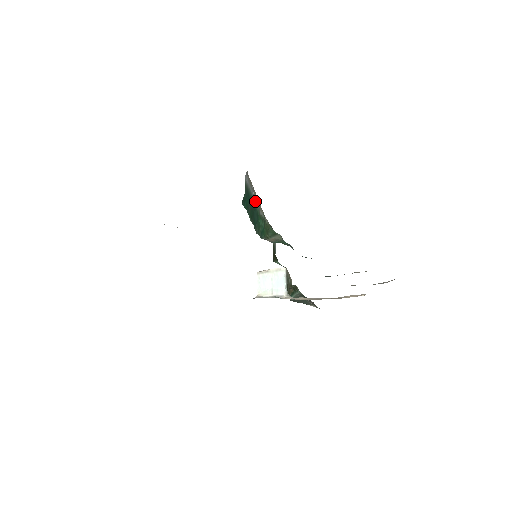
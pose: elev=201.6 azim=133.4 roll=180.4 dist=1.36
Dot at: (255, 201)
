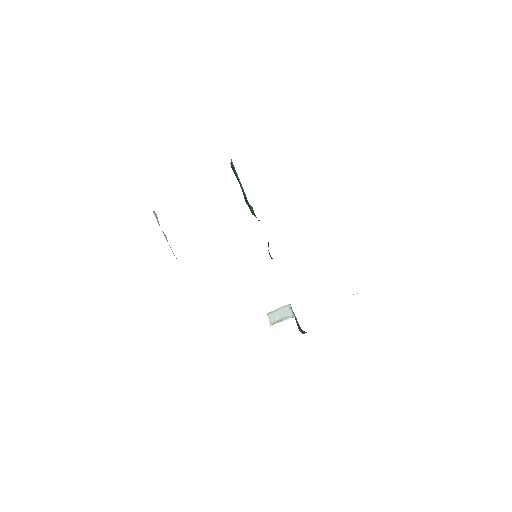
Dot at: occluded
